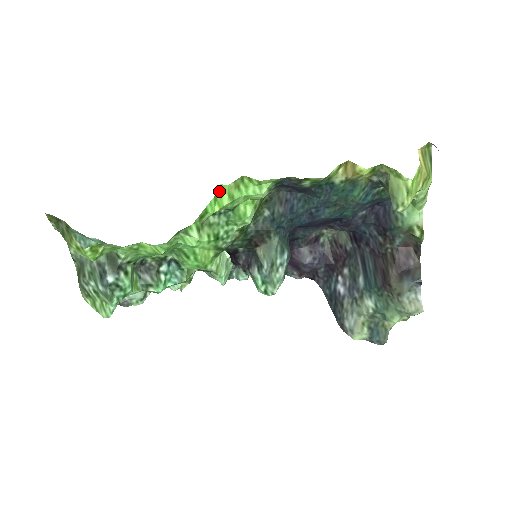
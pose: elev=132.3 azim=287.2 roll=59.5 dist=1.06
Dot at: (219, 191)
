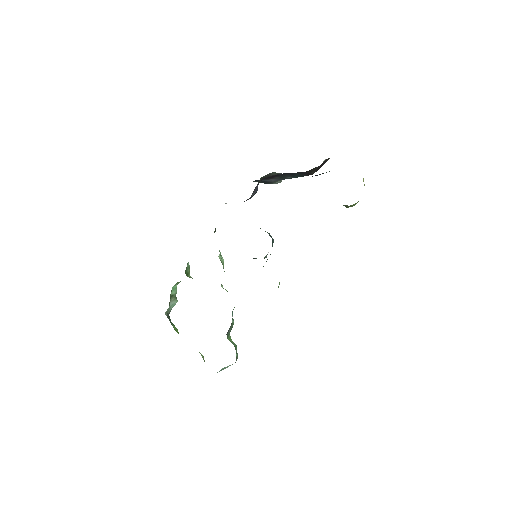
Dot at: occluded
